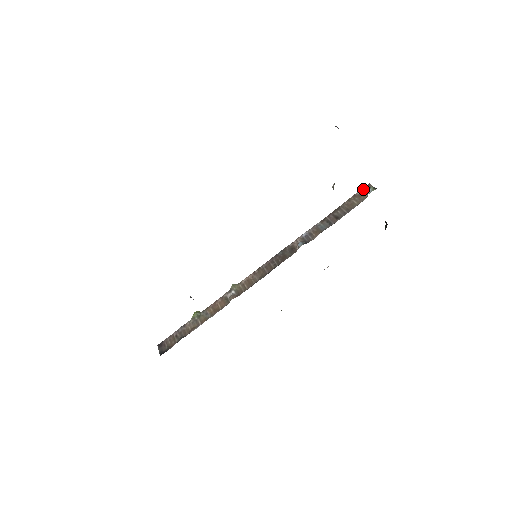
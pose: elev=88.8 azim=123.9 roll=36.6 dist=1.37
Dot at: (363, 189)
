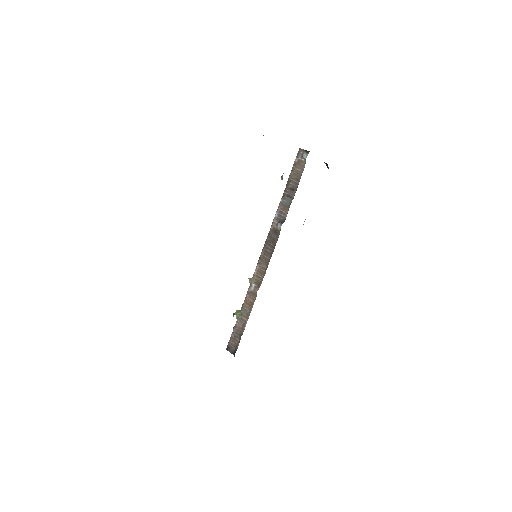
Dot at: (298, 155)
